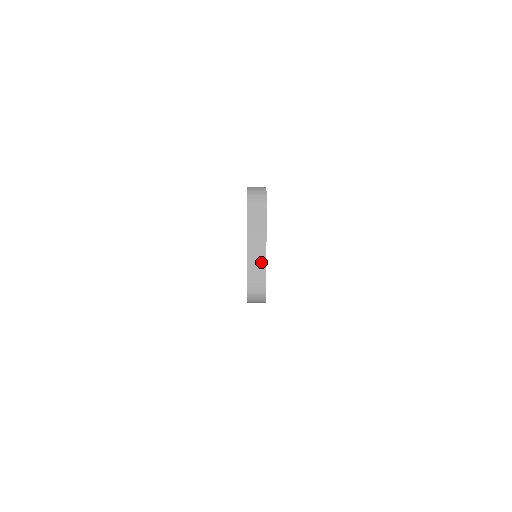
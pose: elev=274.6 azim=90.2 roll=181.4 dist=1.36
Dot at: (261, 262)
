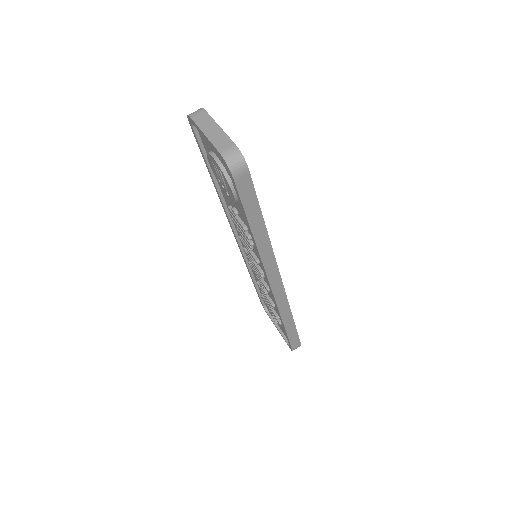
Dot at: (223, 137)
